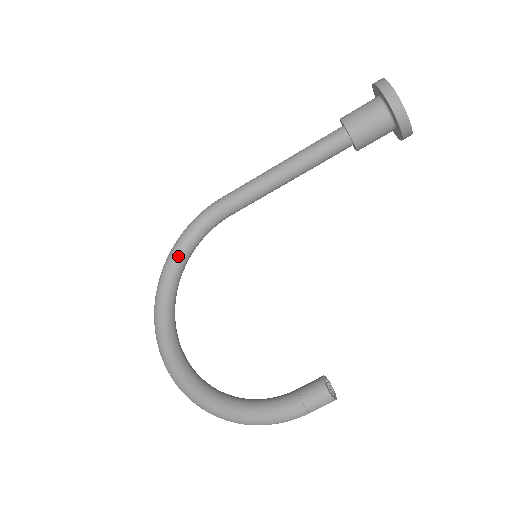
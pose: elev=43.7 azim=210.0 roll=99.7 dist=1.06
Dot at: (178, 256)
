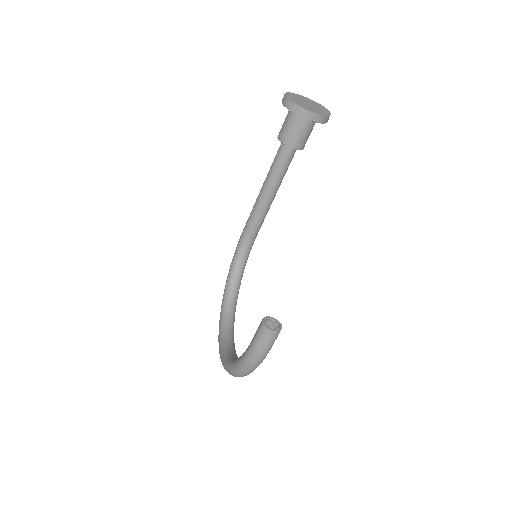
Dot at: (229, 279)
